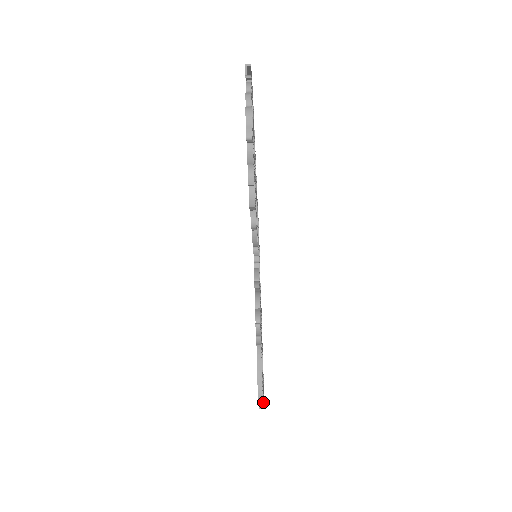
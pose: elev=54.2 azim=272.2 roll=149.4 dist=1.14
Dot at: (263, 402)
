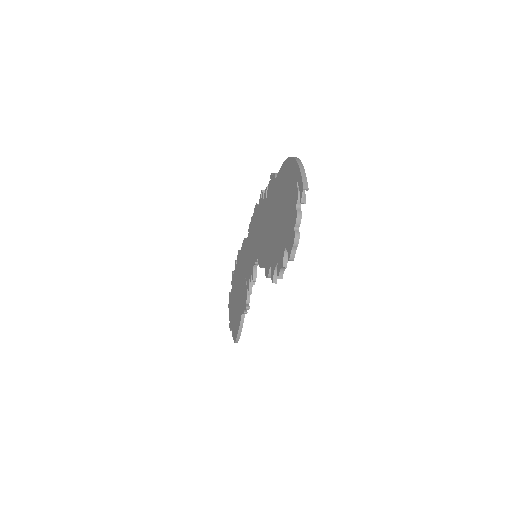
Dot at: occluded
